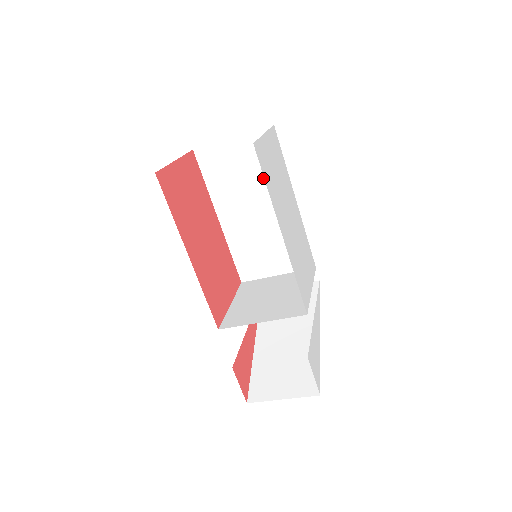
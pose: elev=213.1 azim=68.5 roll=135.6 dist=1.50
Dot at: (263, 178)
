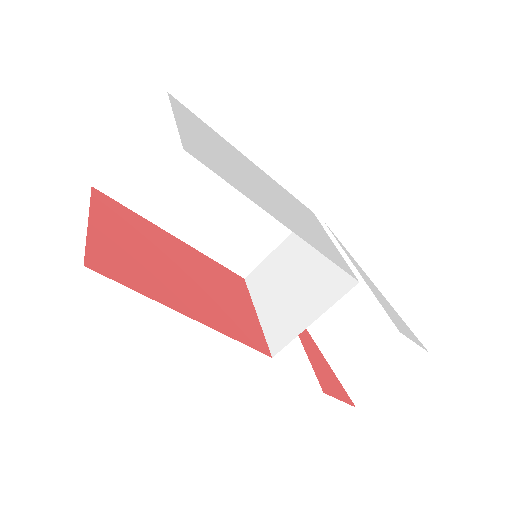
Dot at: (196, 161)
